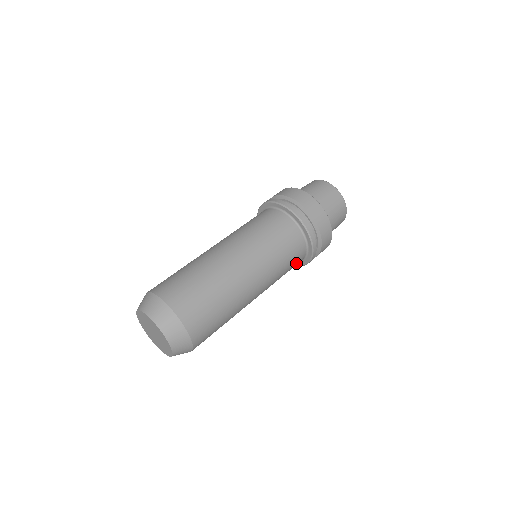
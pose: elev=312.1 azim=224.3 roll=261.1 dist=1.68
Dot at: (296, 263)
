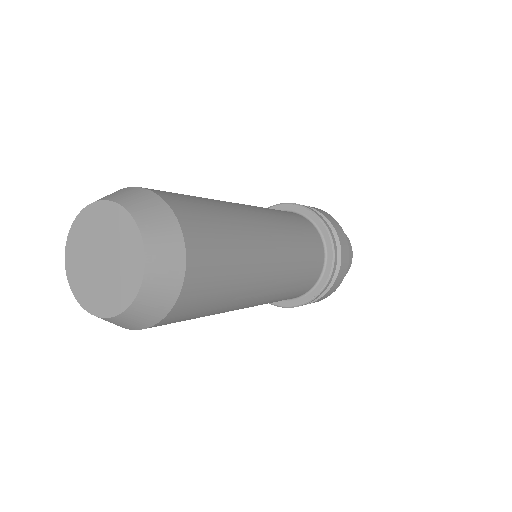
Dot at: (316, 252)
